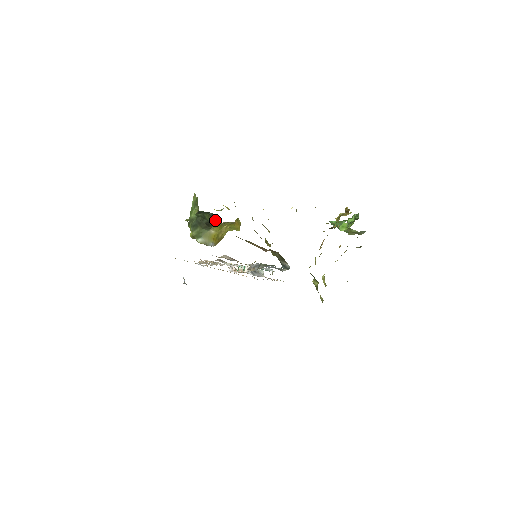
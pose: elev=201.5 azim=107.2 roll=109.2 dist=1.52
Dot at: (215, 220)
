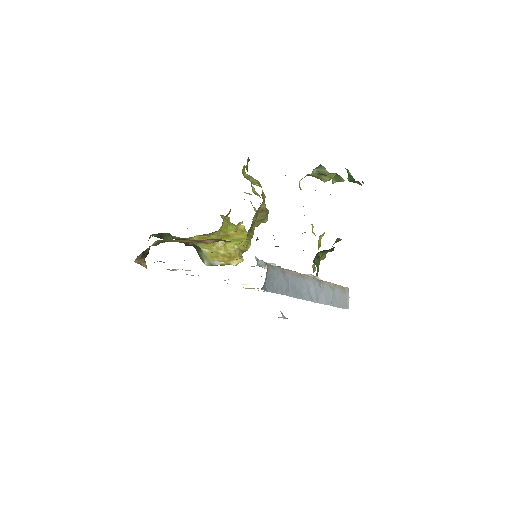
Dot at: (175, 238)
